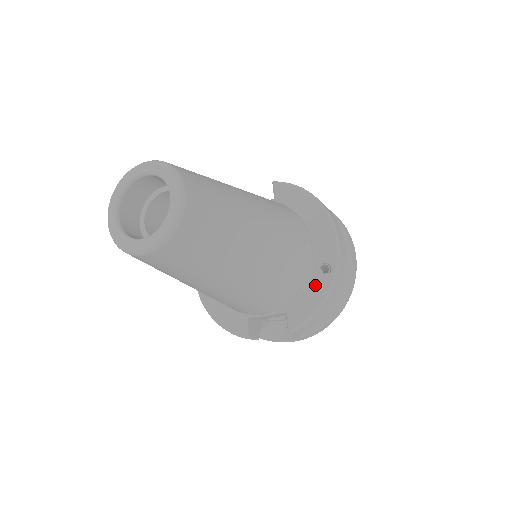
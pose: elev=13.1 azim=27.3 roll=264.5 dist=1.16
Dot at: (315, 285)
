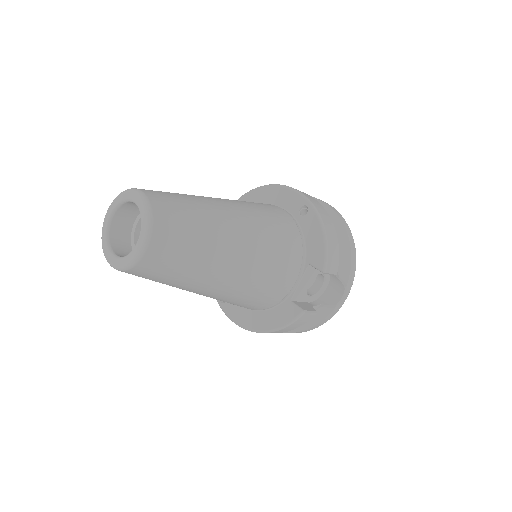
Dot at: (308, 226)
